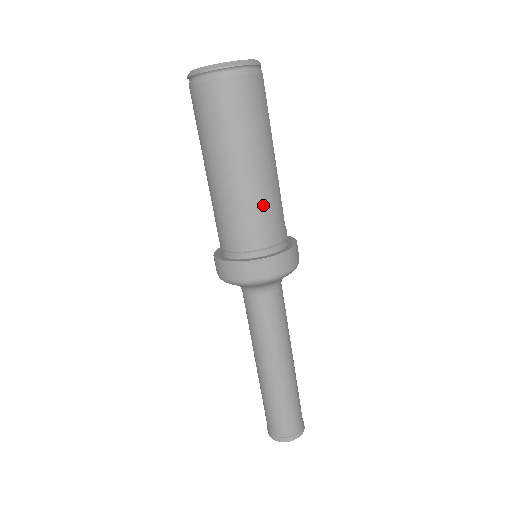
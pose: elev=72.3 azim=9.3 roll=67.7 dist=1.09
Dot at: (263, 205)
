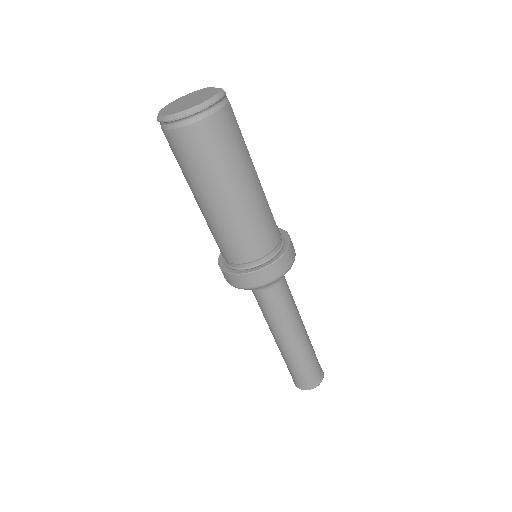
Dot at: (256, 221)
